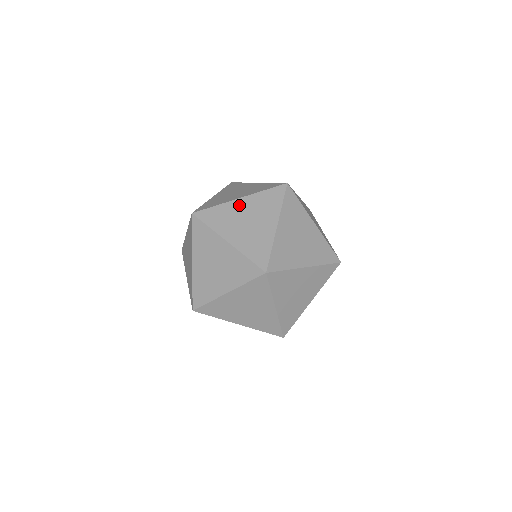
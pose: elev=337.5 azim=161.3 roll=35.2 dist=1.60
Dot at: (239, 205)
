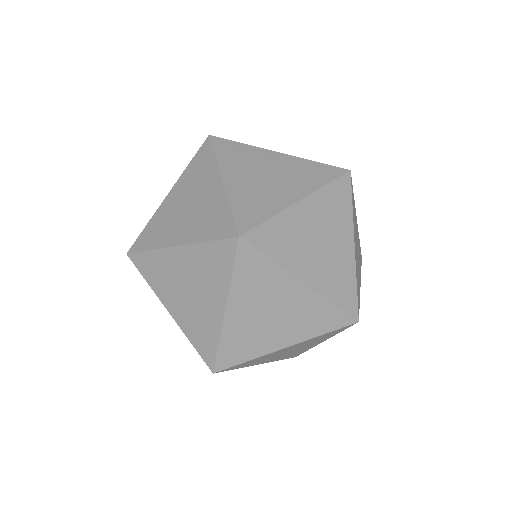
Dot at: (291, 289)
